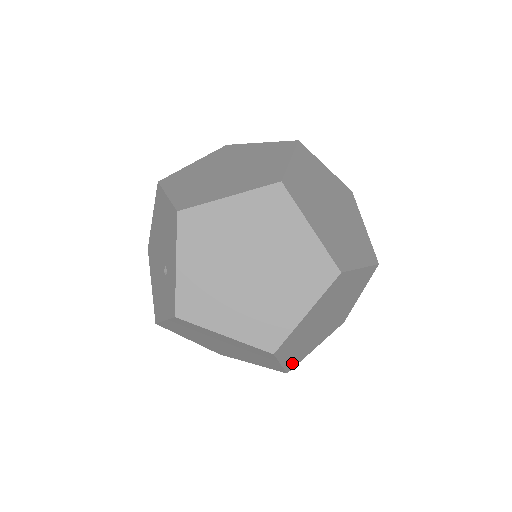
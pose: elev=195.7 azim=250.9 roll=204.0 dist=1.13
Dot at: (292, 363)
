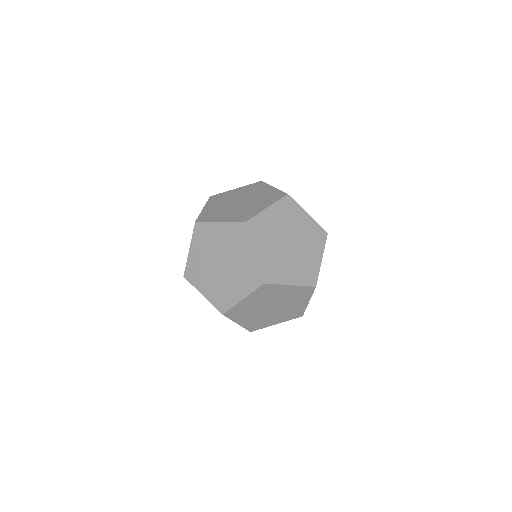
Dot at: (267, 272)
